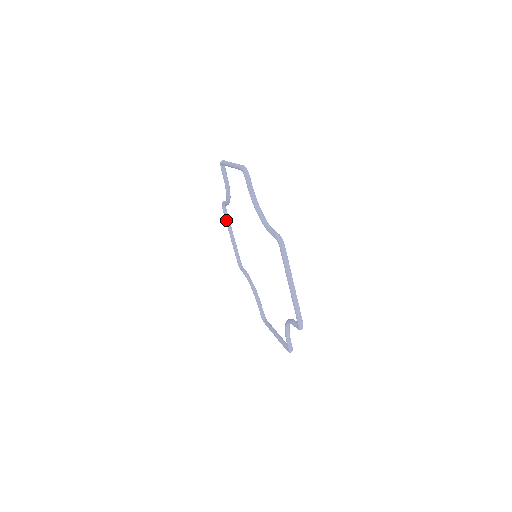
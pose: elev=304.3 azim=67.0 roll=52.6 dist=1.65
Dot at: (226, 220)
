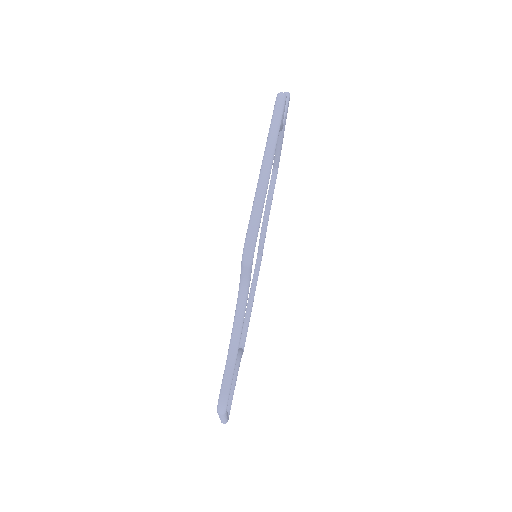
Dot at: occluded
